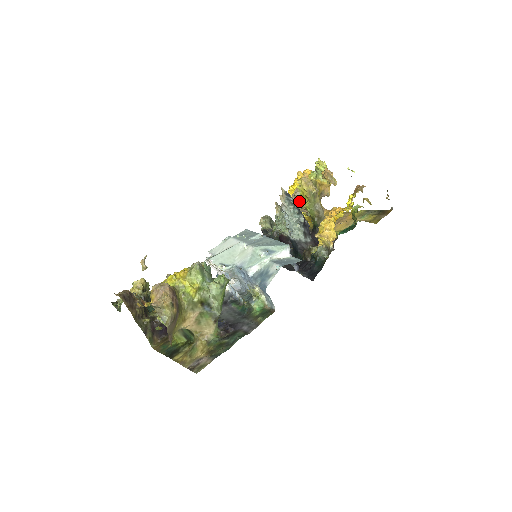
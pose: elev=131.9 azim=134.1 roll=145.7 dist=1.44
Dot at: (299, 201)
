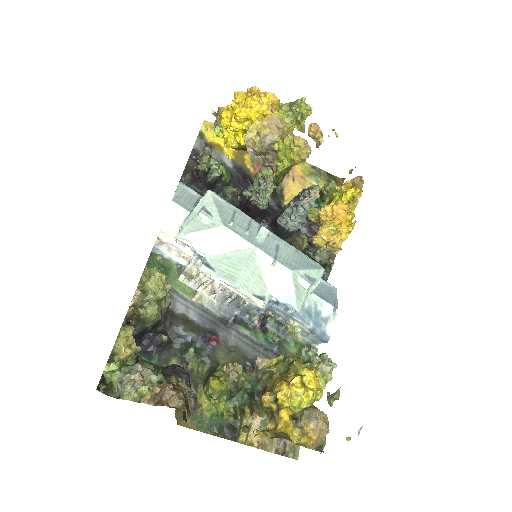
Dot at: (268, 151)
